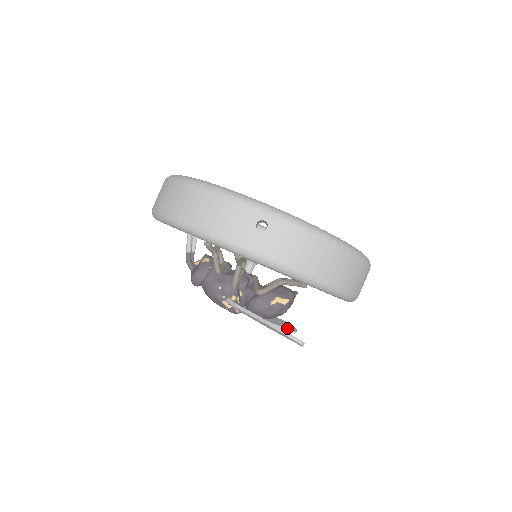
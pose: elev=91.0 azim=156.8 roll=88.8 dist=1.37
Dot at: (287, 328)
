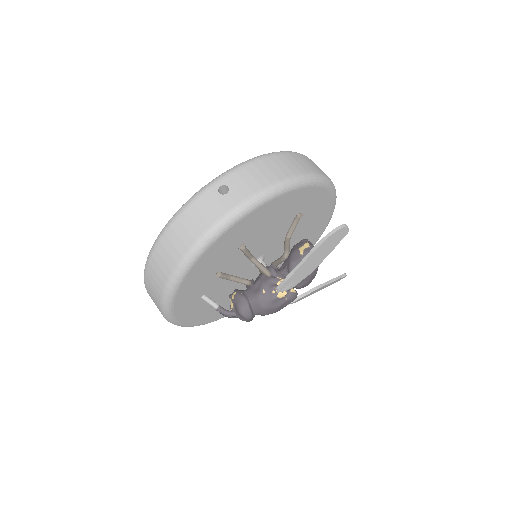
Dot at: (337, 277)
